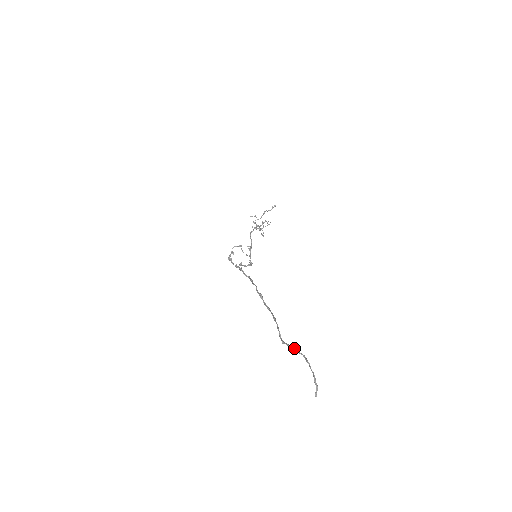
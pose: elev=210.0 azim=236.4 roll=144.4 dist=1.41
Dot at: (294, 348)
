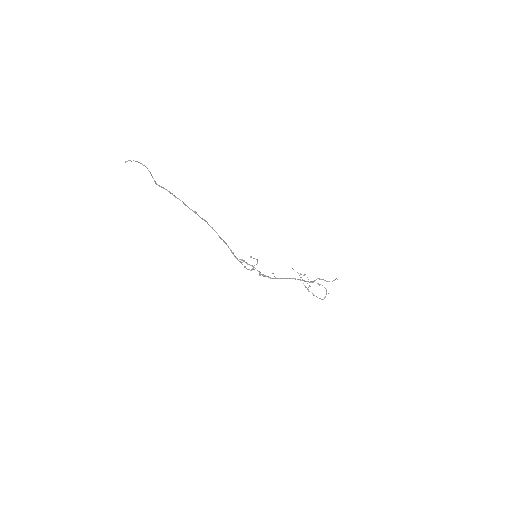
Dot at: occluded
